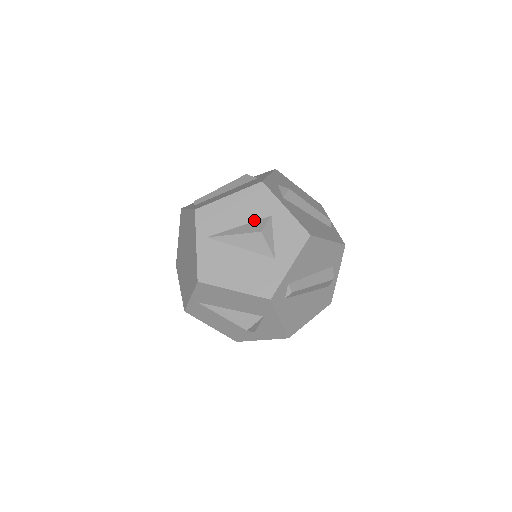
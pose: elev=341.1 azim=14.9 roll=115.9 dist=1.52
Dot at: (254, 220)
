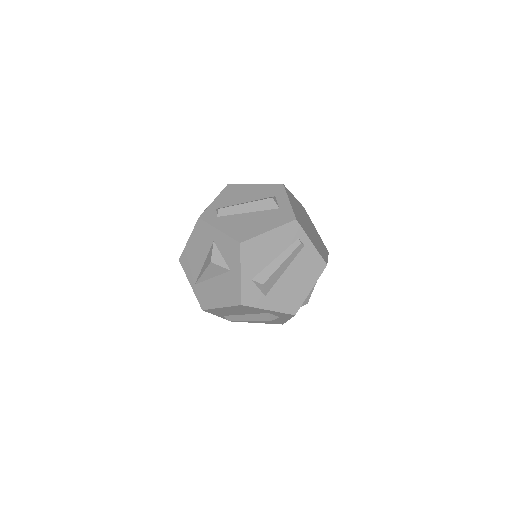
Dot at: occluded
